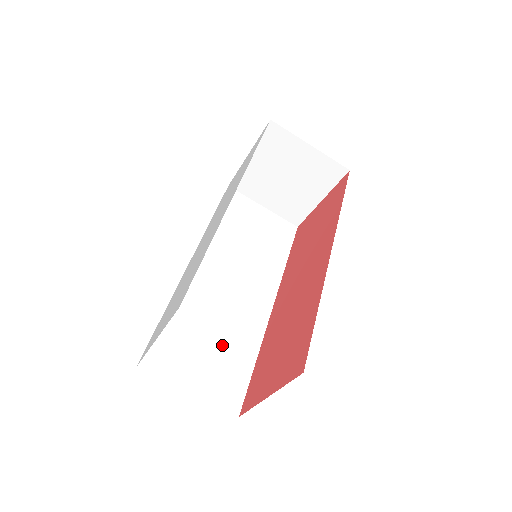
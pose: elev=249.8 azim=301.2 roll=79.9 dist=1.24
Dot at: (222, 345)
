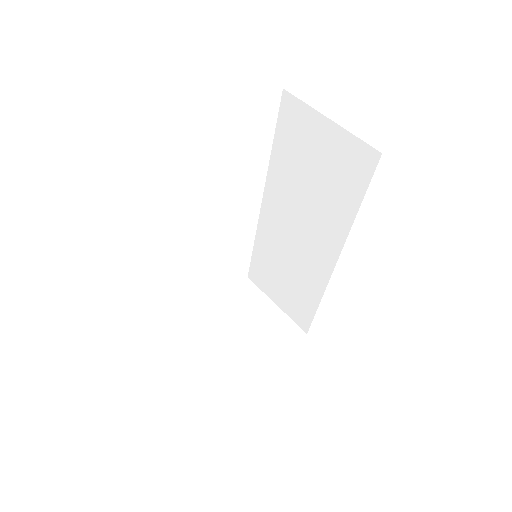
Dot at: occluded
